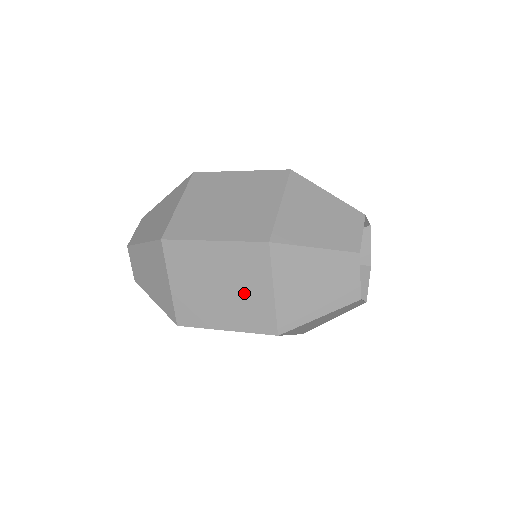
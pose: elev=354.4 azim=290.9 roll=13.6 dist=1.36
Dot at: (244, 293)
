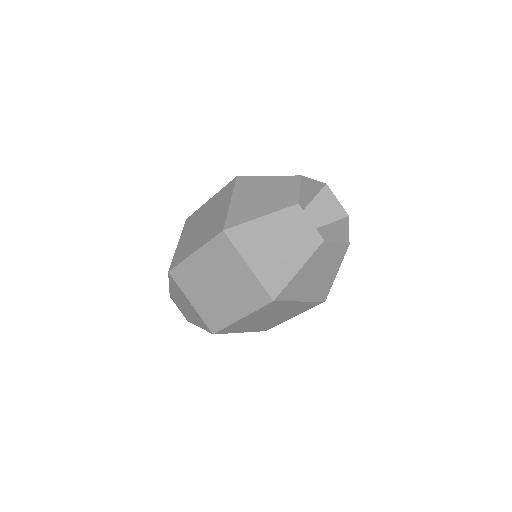
Dot at: (214, 217)
